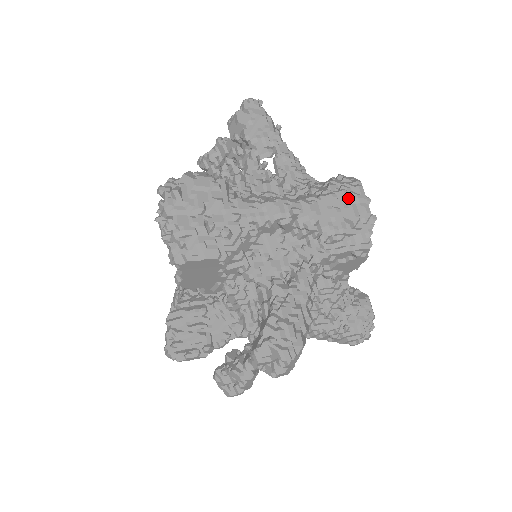
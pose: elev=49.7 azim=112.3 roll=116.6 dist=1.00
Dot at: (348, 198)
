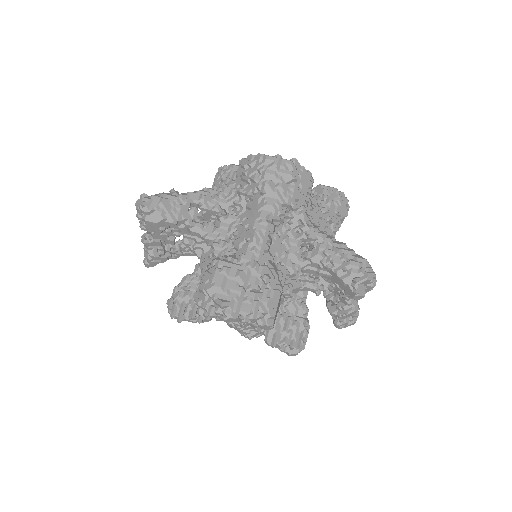
Dot at: (273, 172)
